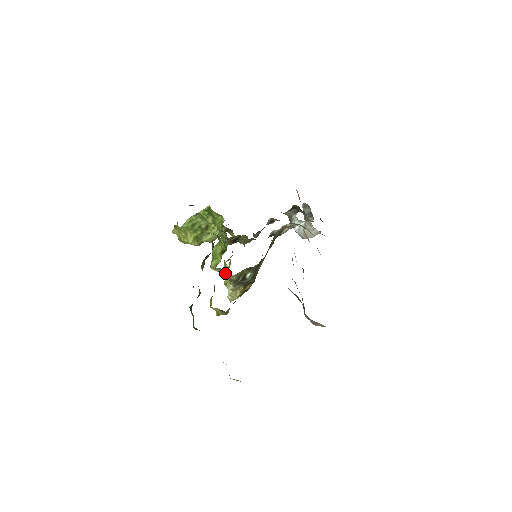
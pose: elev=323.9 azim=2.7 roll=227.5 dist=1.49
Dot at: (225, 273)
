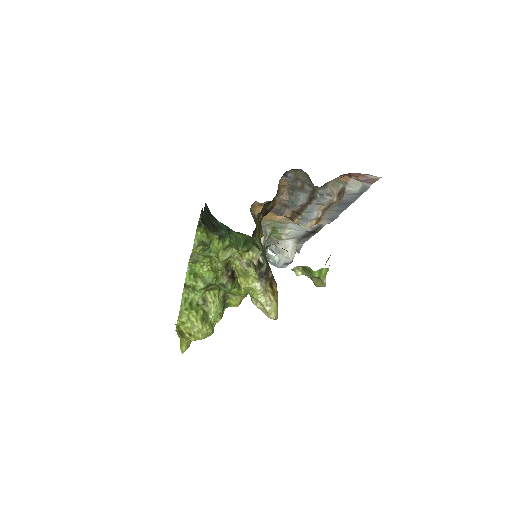
Dot at: (241, 273)
